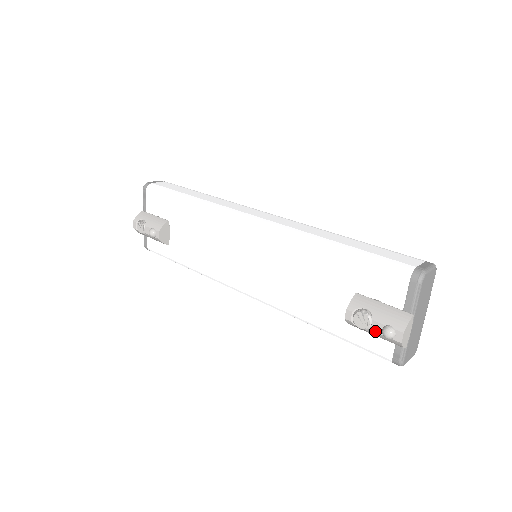
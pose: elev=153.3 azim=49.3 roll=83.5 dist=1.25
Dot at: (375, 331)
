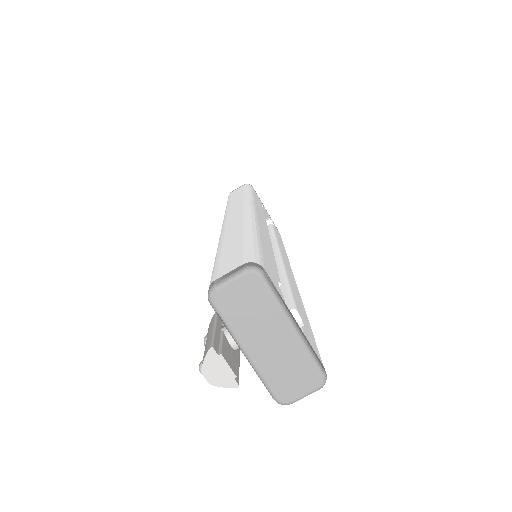
Dot at: occluded
